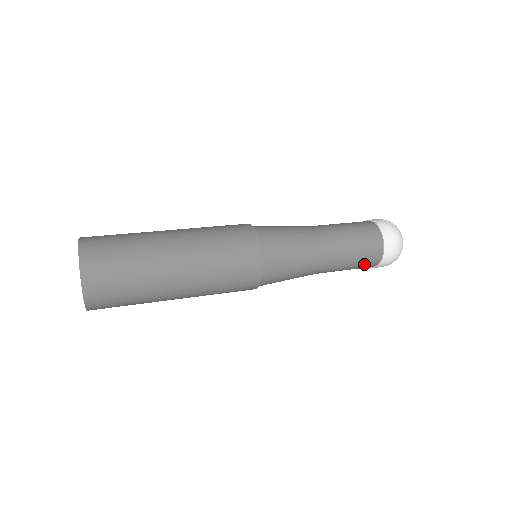
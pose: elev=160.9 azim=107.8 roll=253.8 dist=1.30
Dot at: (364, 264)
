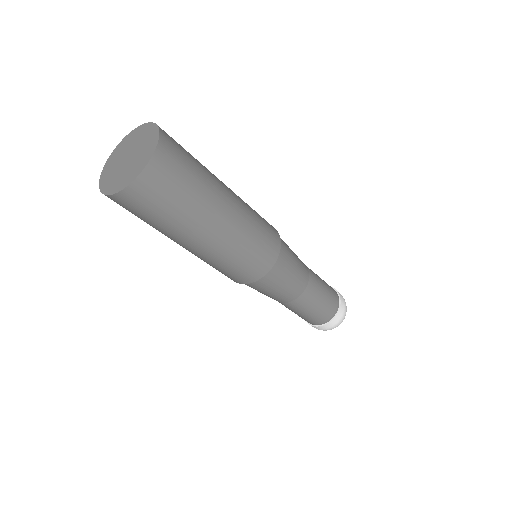
Dot at: (330, 303)
